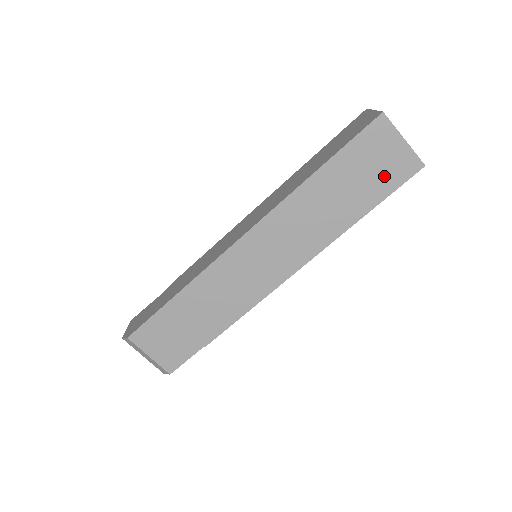
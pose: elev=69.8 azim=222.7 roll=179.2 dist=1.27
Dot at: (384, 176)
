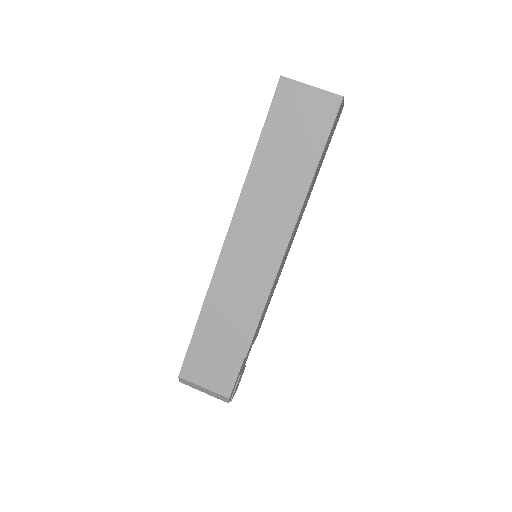
Dot at: (313, 125)
